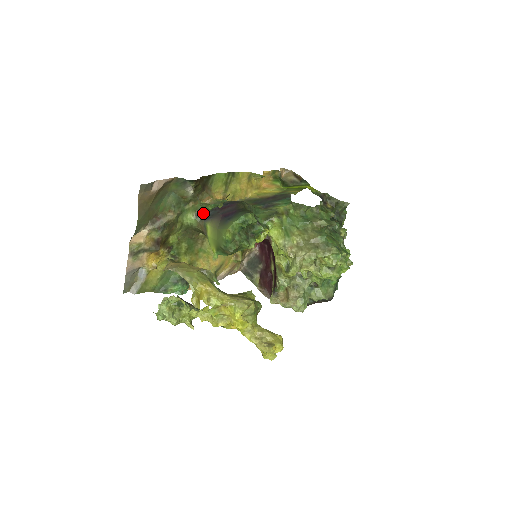
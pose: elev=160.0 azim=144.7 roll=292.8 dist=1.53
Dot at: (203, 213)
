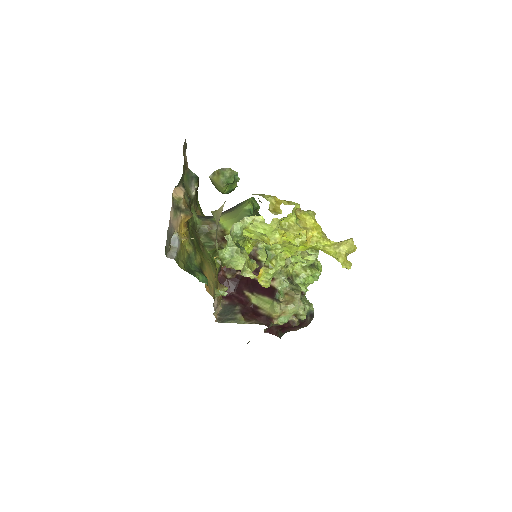
Dot at: (203, 216)
